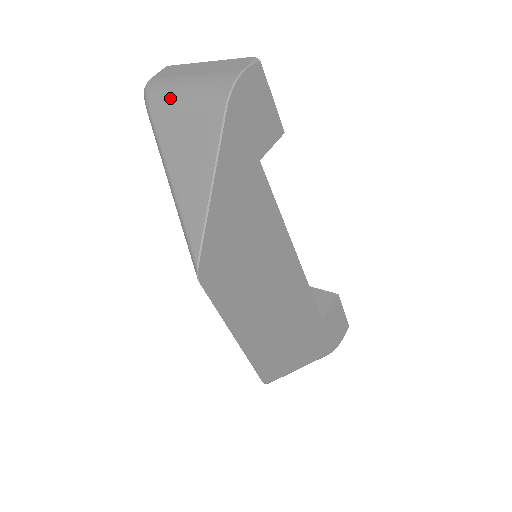
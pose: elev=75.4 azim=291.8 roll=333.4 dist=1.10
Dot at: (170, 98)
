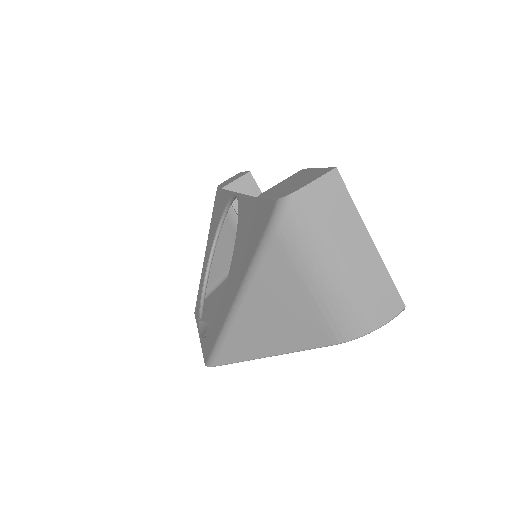
Dot at: (303, 263)
